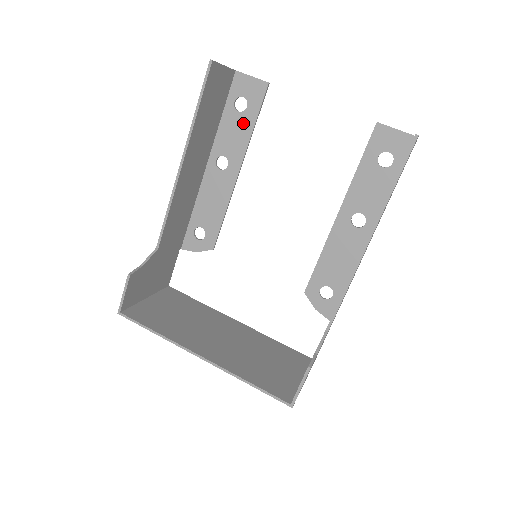
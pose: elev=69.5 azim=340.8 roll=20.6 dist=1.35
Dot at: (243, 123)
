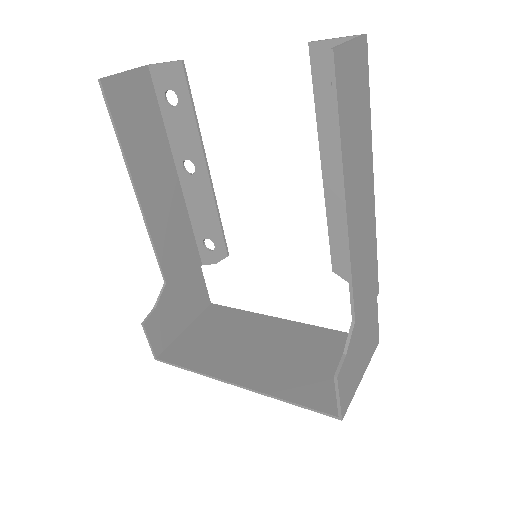
Dot at: (183, 117)
